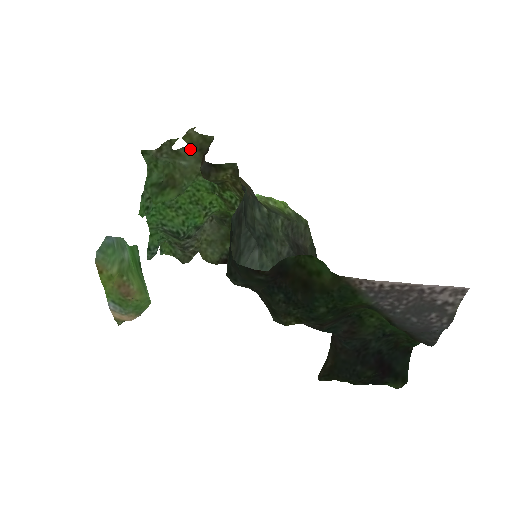
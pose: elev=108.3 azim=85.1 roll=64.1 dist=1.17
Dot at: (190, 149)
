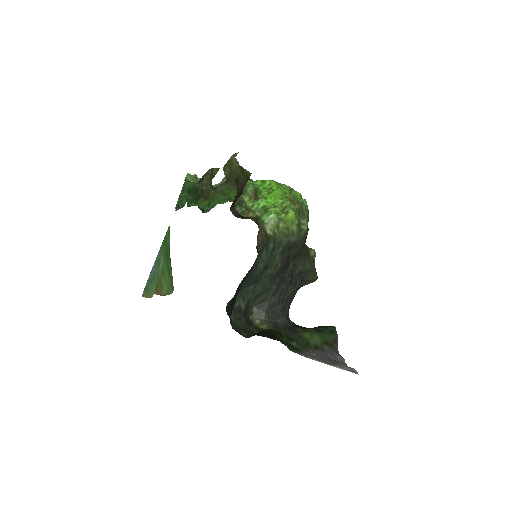
Dot at: (227, 182)
